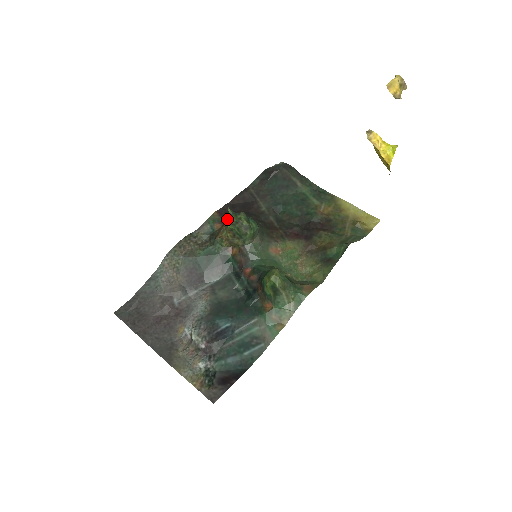
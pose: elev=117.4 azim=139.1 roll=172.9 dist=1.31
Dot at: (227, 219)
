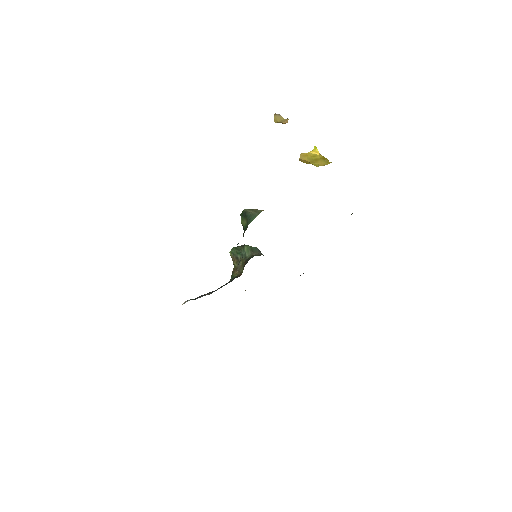
Dot at: occluded
